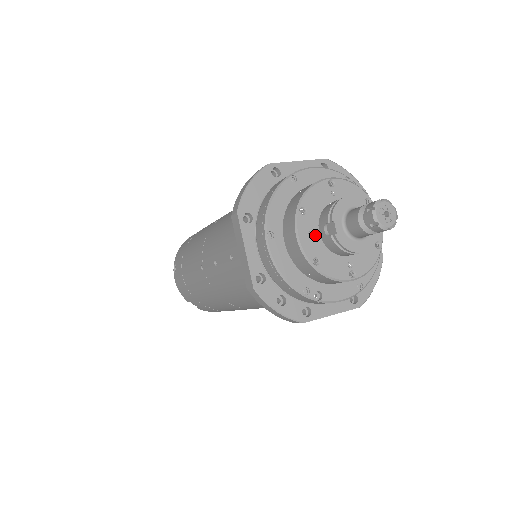
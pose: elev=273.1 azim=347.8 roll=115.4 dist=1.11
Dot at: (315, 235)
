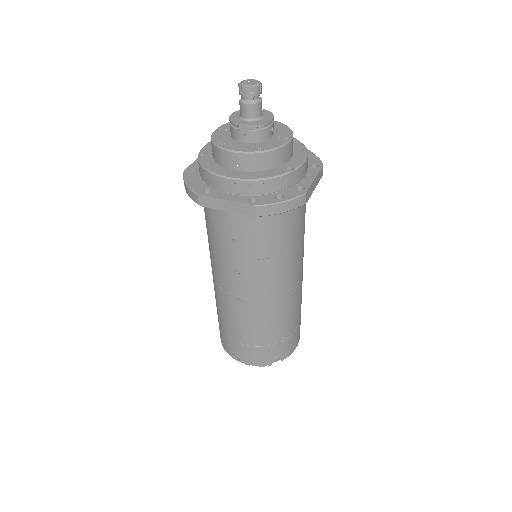
Dot at: (243, 145)
